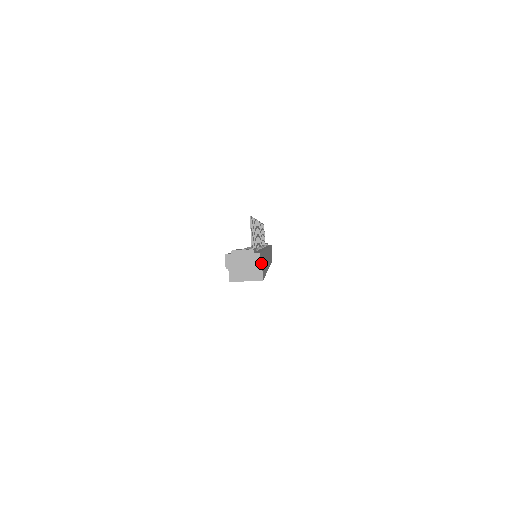
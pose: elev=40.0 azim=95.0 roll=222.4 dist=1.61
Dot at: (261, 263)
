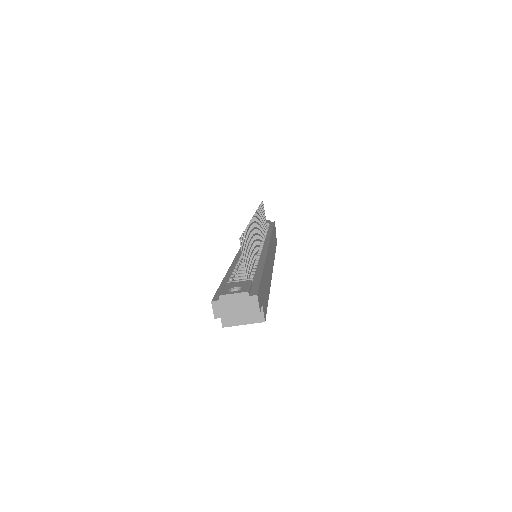
Dot at: (260, 304)
